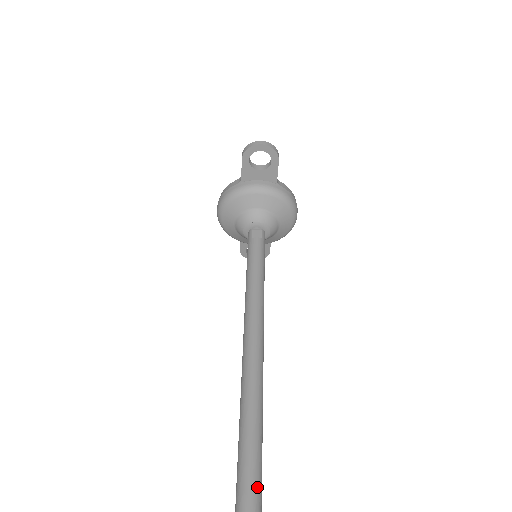
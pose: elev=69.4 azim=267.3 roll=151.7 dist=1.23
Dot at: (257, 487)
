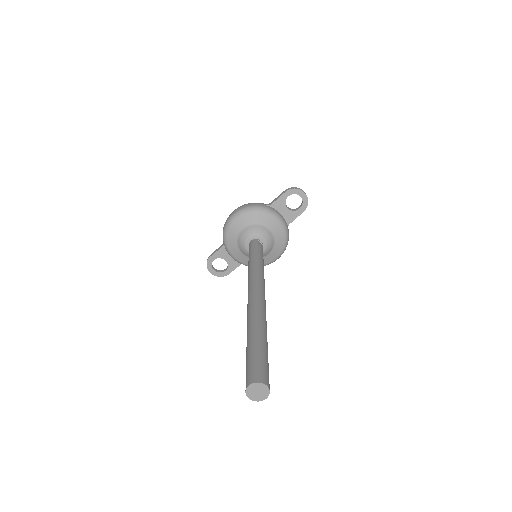
Dot at: occluded
